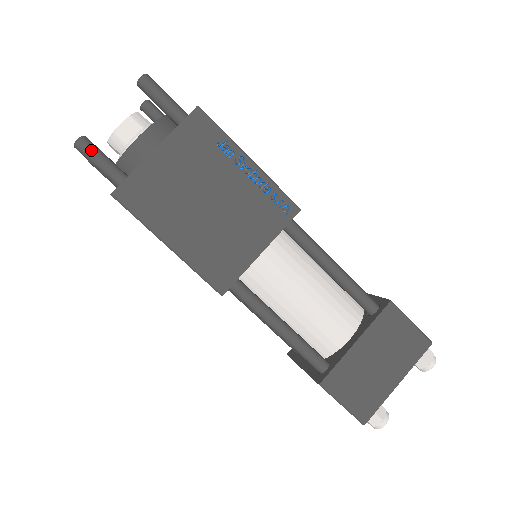
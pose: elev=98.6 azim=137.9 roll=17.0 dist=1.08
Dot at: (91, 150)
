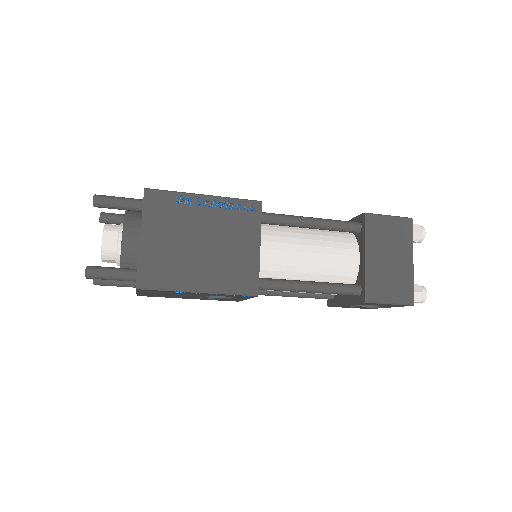
Dot at: (100, 271)
